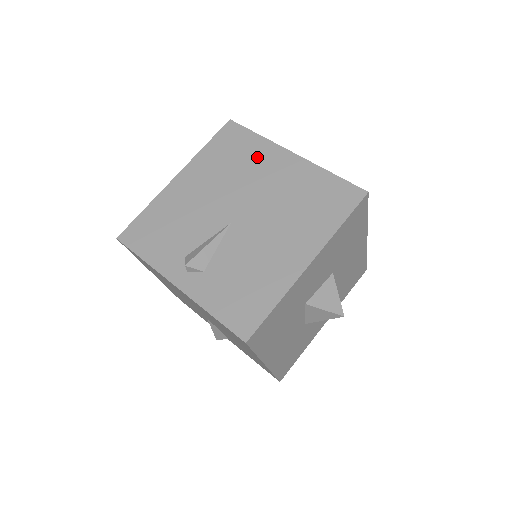
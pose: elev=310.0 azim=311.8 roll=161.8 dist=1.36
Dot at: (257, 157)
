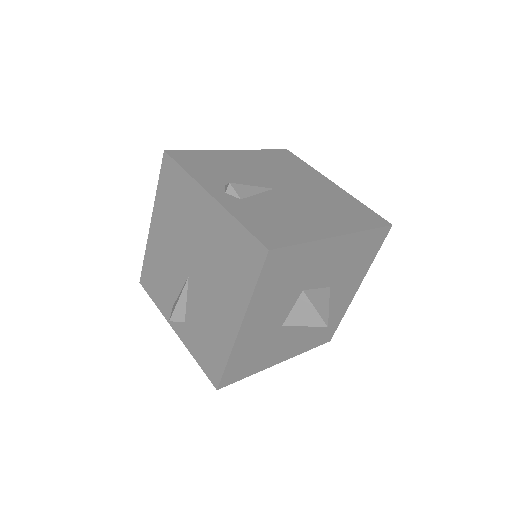
Dot at: (189, 201)
